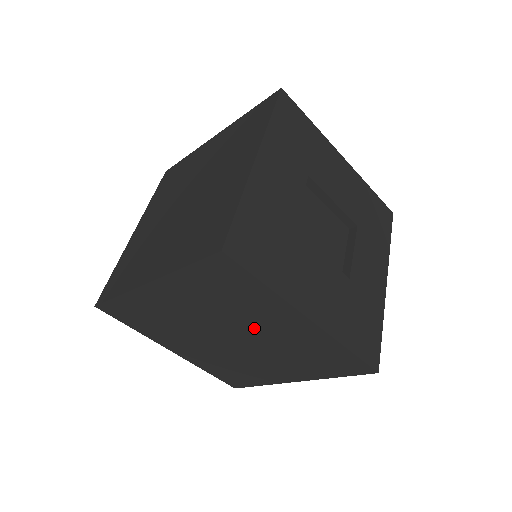
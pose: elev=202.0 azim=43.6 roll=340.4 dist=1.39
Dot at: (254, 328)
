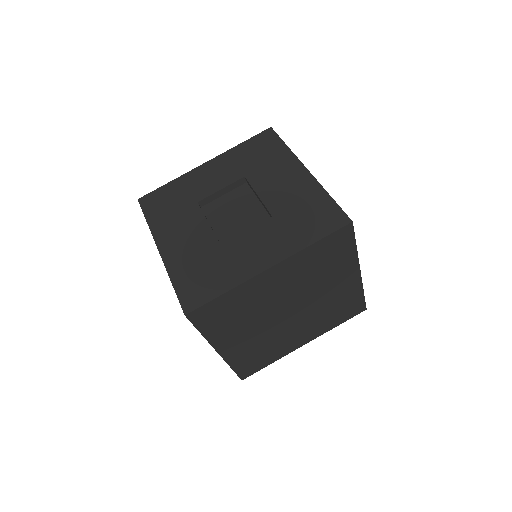
Dot at: occluded
